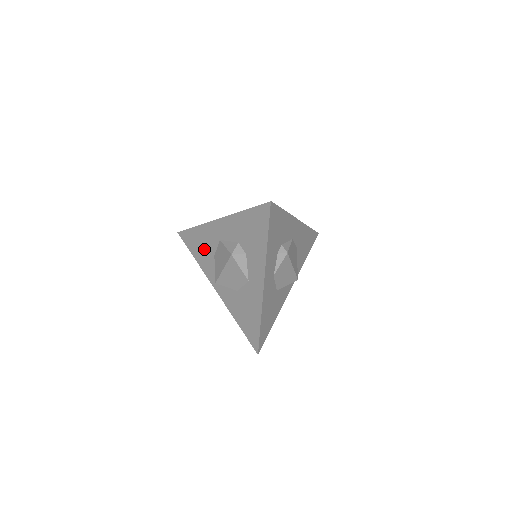
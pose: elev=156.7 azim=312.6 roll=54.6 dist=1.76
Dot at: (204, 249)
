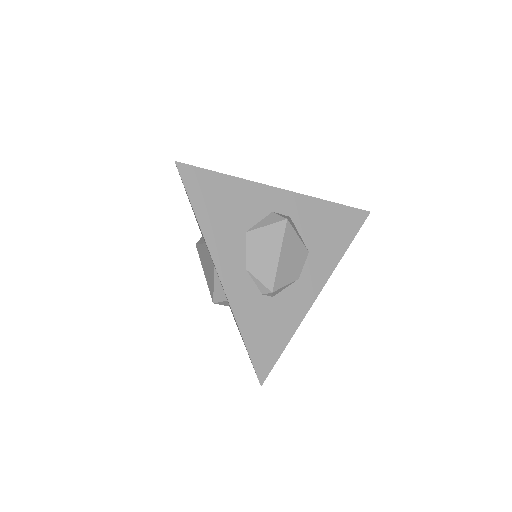
Dot at: (198, 224)
